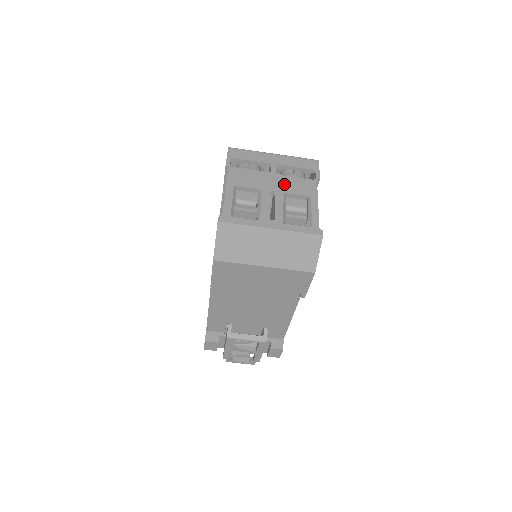
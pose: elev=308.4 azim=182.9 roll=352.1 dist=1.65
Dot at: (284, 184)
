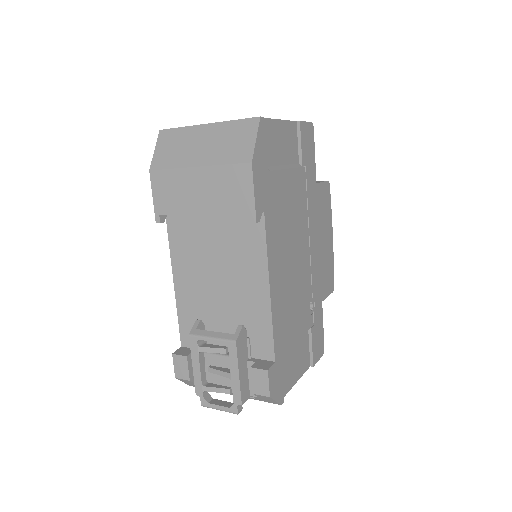
Dot at: occluded
